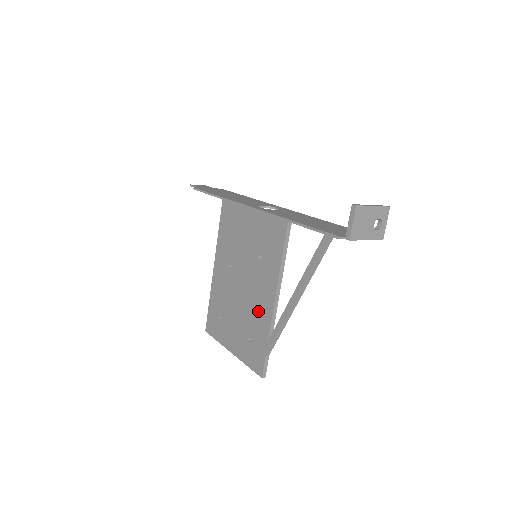
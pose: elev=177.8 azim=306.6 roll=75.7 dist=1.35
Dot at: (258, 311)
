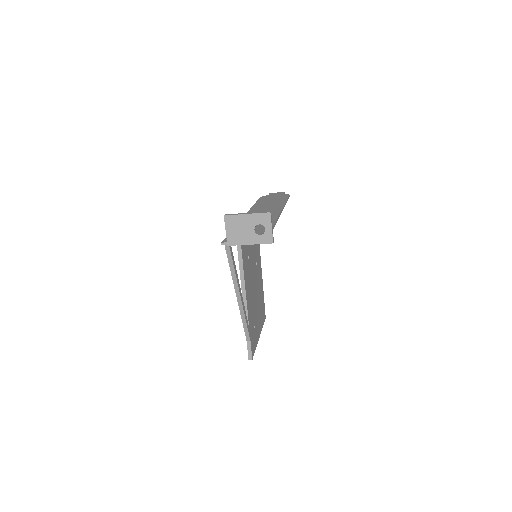
Dot at: occluded
